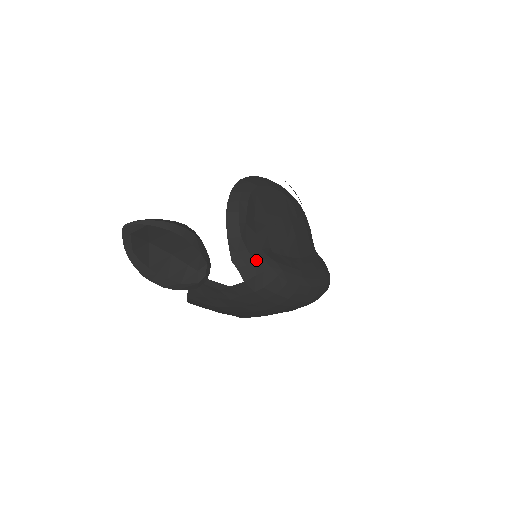
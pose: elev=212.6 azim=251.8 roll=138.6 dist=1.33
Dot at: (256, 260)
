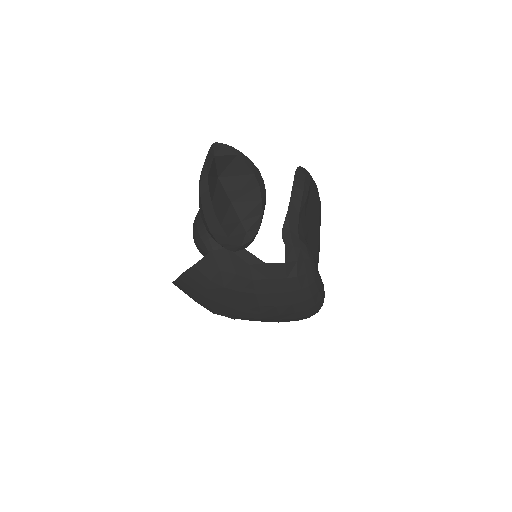
Dot at: (302, 245)
